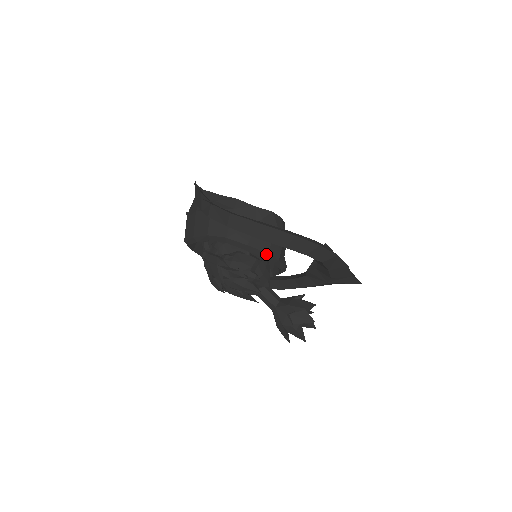
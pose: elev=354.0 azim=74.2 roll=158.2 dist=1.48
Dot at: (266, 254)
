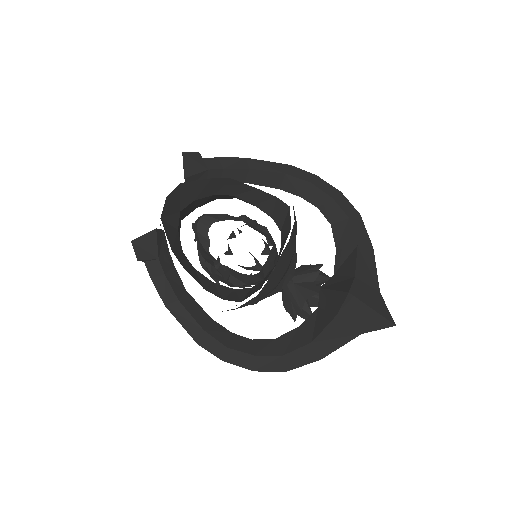
Dot at: occluded
